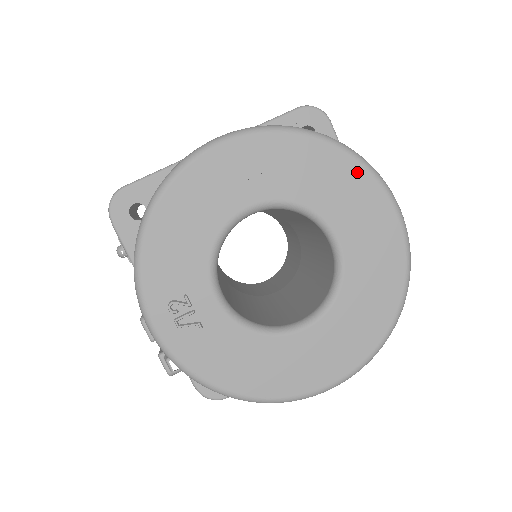
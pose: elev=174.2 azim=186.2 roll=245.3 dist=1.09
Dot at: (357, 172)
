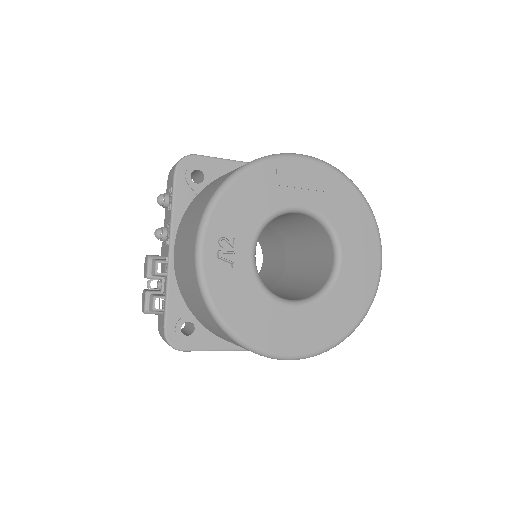
Dot at: (370, 224)
